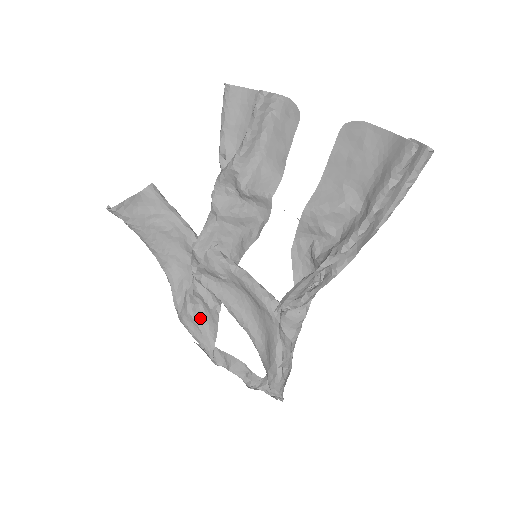
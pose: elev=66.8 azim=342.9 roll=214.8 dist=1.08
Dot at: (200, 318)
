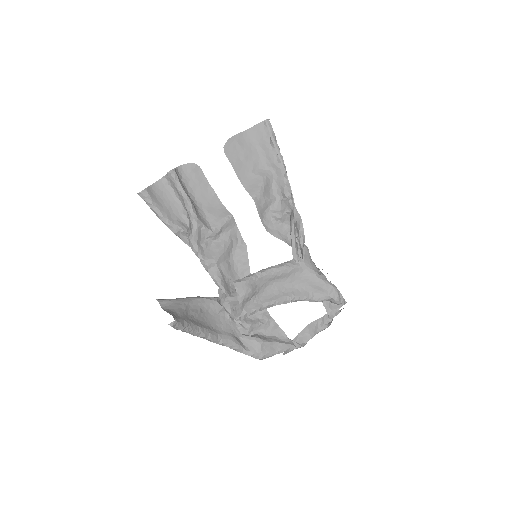
Dot at: (267, 338)
